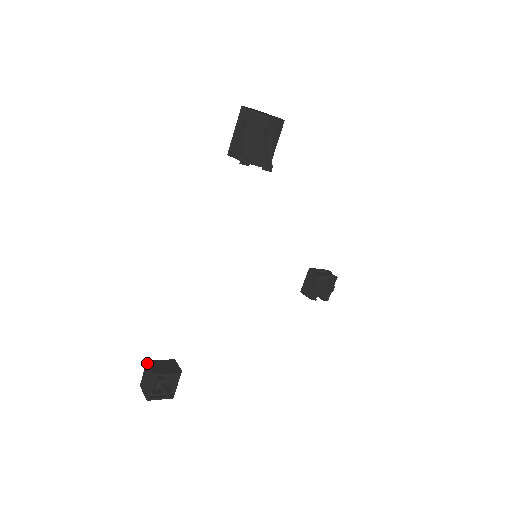
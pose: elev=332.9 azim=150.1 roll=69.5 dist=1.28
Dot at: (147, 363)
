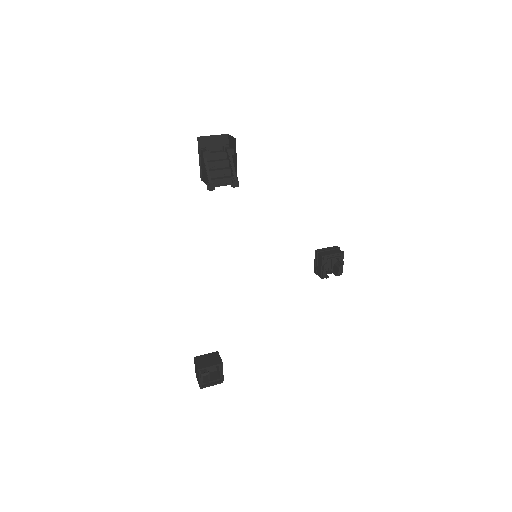
Dot at: (194, 359)
